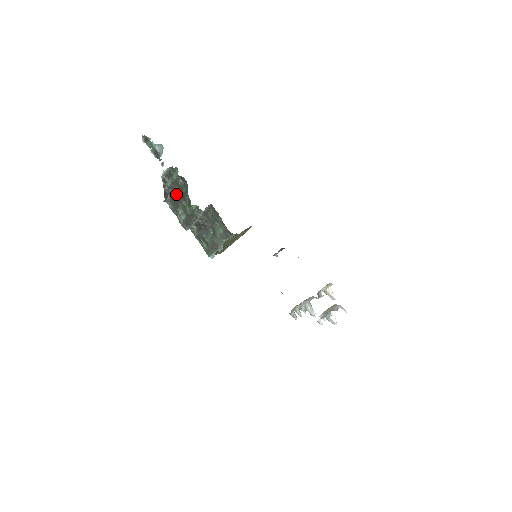
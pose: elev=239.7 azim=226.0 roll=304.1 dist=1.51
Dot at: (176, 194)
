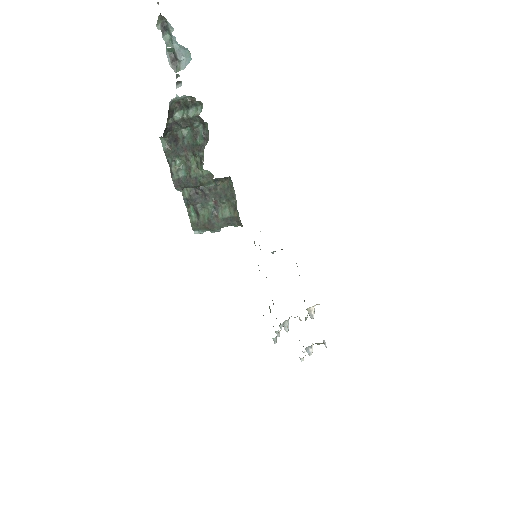
Dot at: (182, 137)
